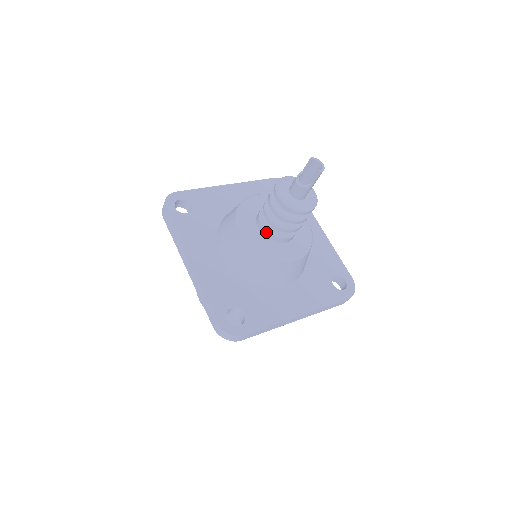
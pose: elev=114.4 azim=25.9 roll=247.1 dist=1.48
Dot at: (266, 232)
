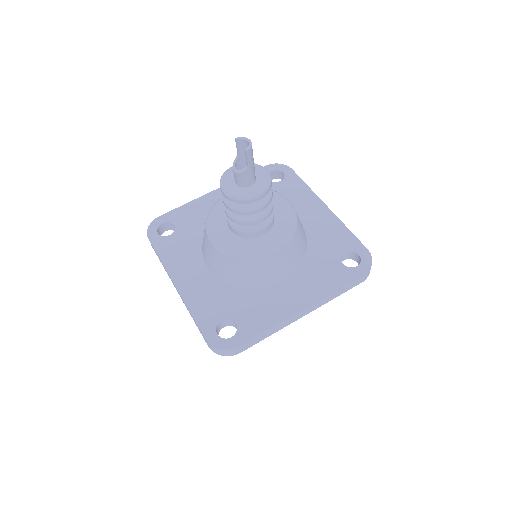
Dot at: (236, 231)
